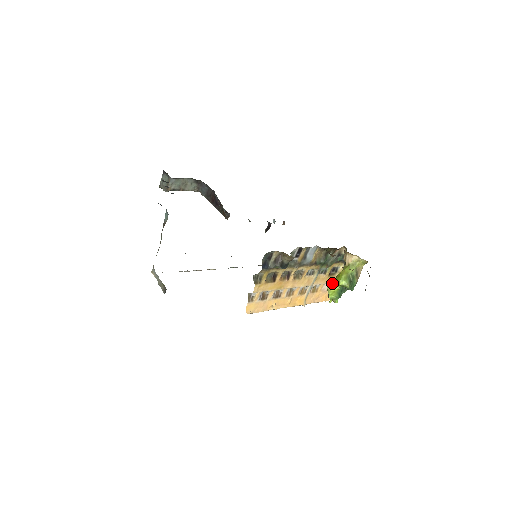
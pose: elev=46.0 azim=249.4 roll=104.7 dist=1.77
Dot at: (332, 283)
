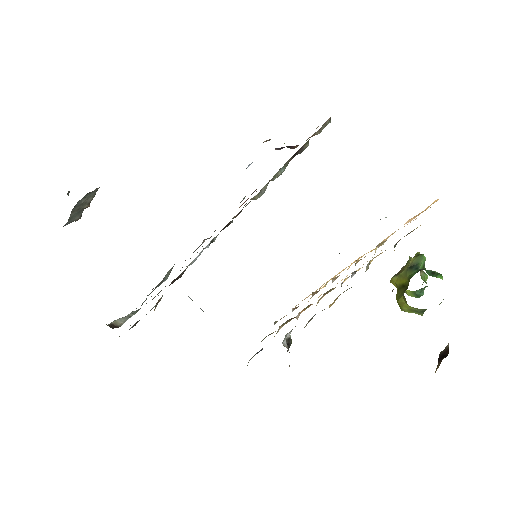
Dot at: occluded
